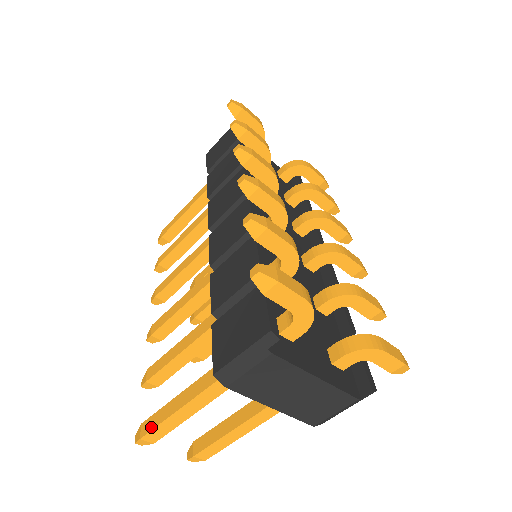
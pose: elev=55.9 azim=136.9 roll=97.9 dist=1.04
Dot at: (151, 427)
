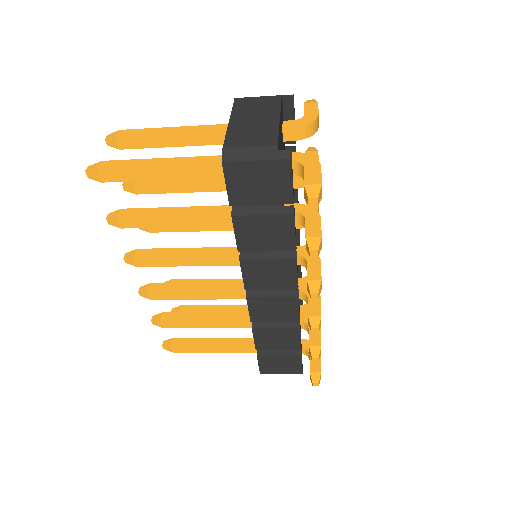
Dot at: (184, 352)
